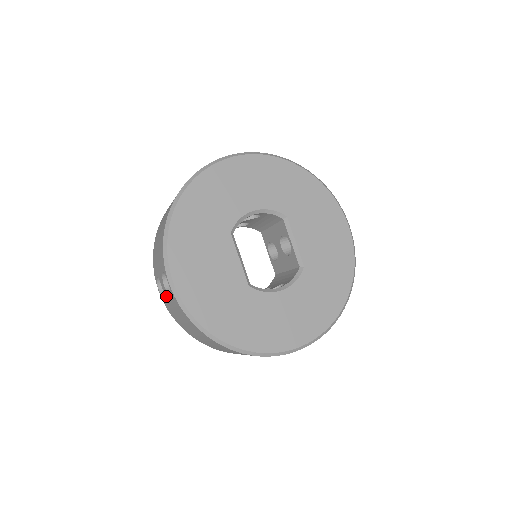
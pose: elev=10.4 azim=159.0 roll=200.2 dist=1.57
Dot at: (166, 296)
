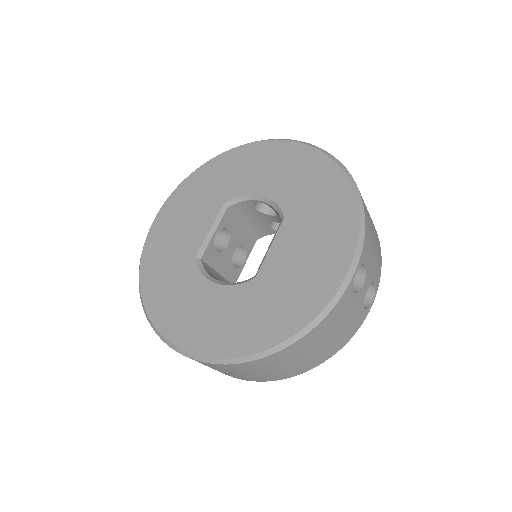
Dot at: occluded
